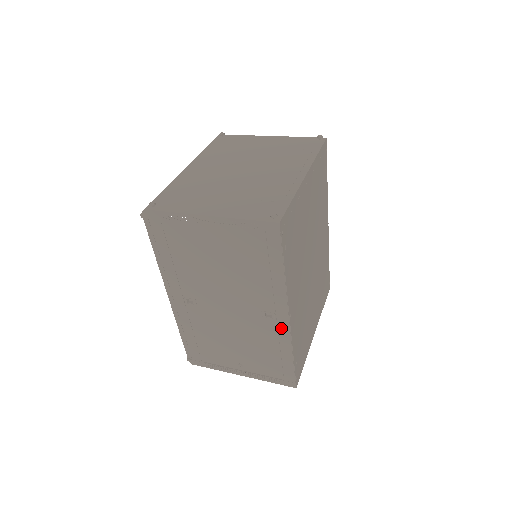
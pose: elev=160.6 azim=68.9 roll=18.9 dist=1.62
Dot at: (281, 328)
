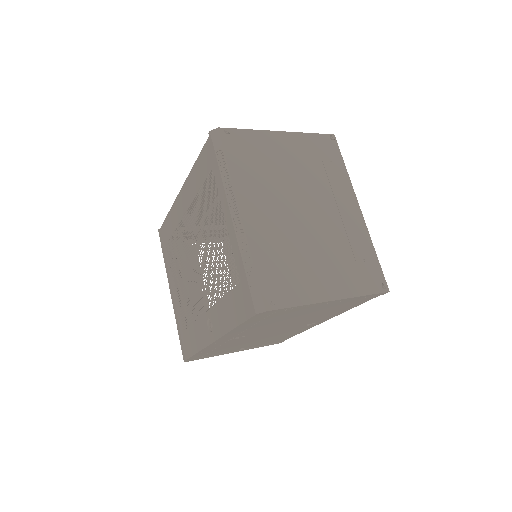
Dot at: (310, 326)
